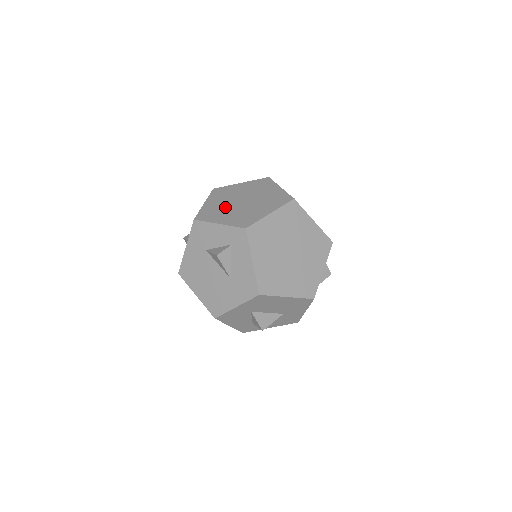
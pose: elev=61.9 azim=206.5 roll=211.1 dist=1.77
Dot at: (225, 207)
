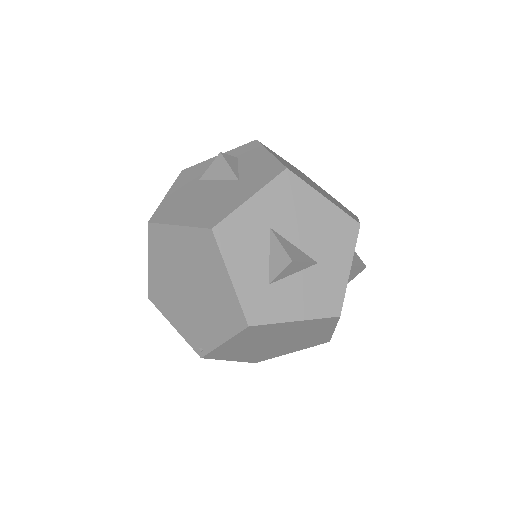
Dot at: occluded
